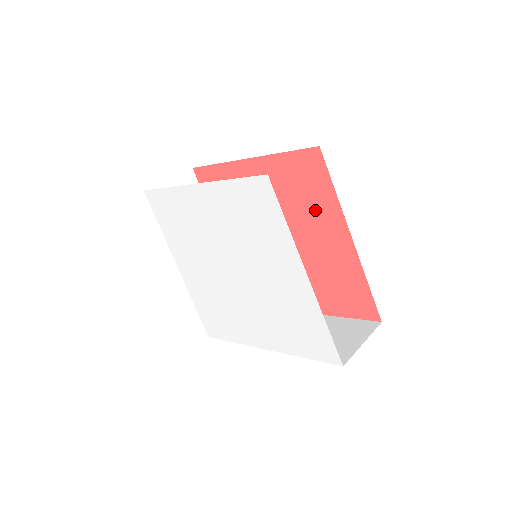
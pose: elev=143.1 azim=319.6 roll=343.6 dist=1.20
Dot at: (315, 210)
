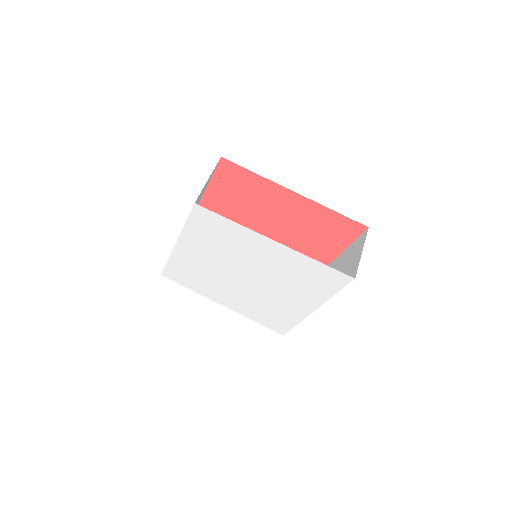
Dot at: (260, 195)
